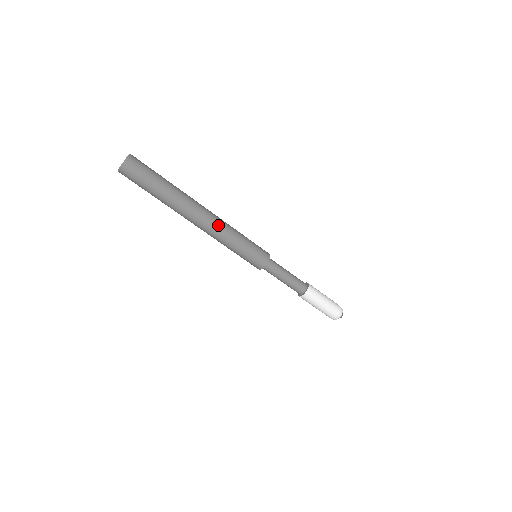
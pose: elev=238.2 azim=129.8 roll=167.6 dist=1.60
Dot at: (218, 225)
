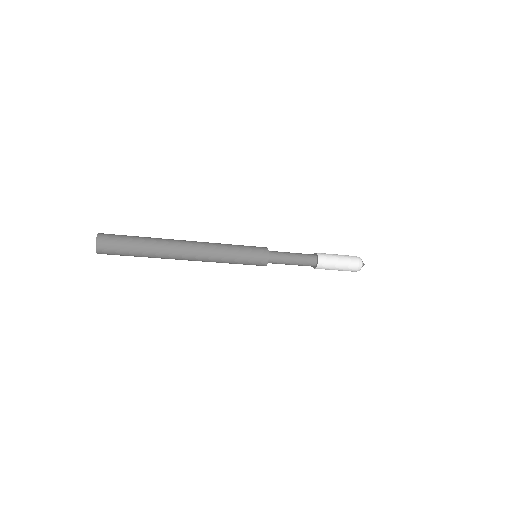
Dot at: (206, 257)
